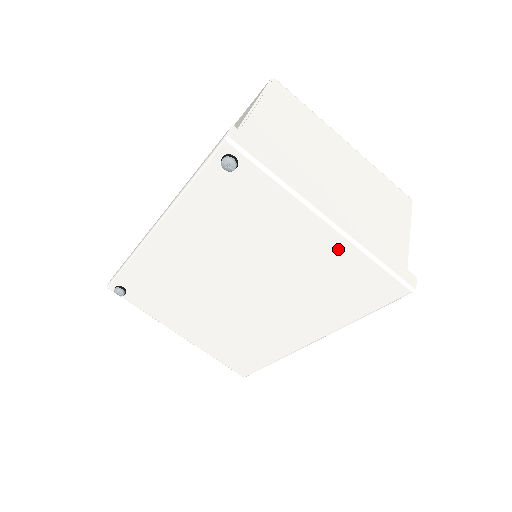
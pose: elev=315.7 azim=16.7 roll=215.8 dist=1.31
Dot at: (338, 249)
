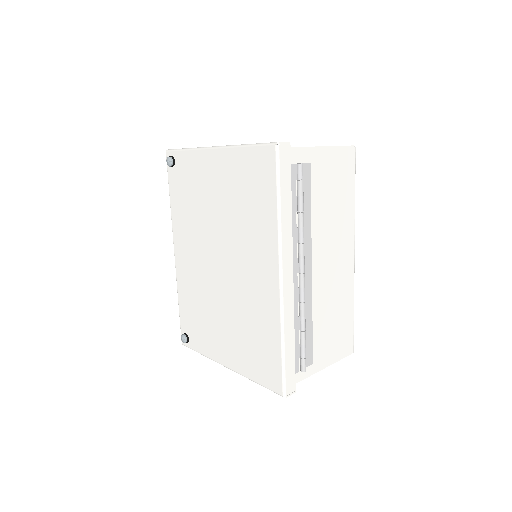
Dot at: (228, 161)
